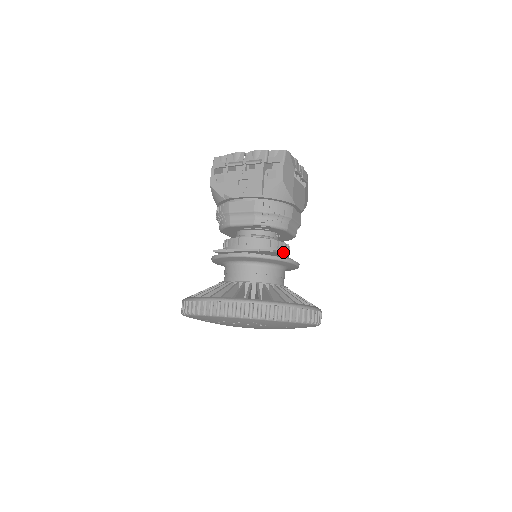
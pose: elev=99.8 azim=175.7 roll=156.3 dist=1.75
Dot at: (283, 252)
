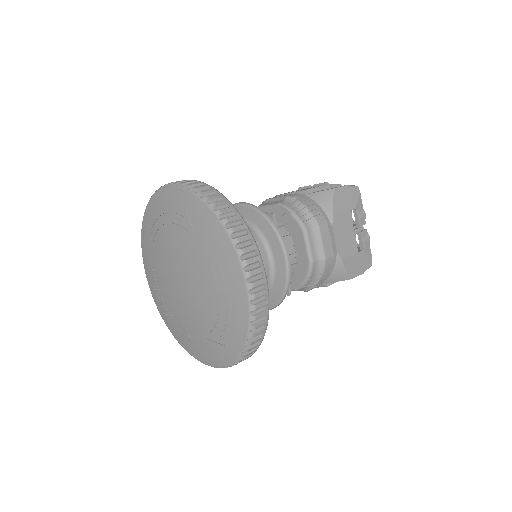
Dot at: occluded
